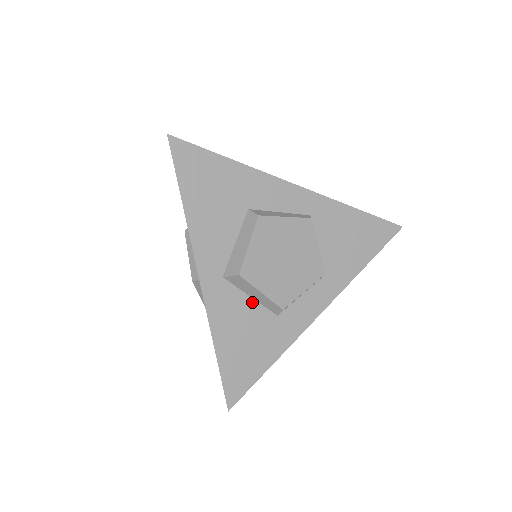
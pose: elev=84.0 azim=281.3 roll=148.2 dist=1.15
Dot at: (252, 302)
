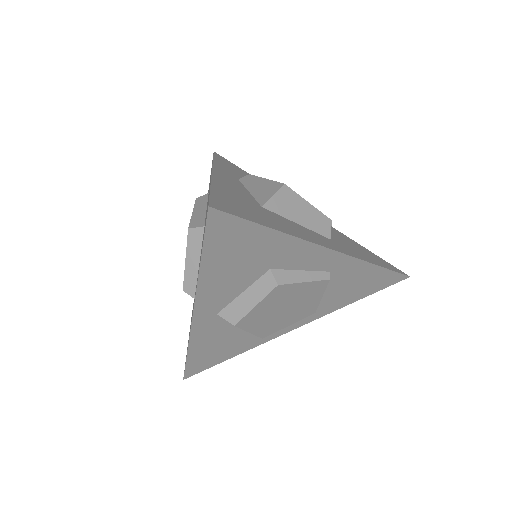
Dot at: (236, 327)
